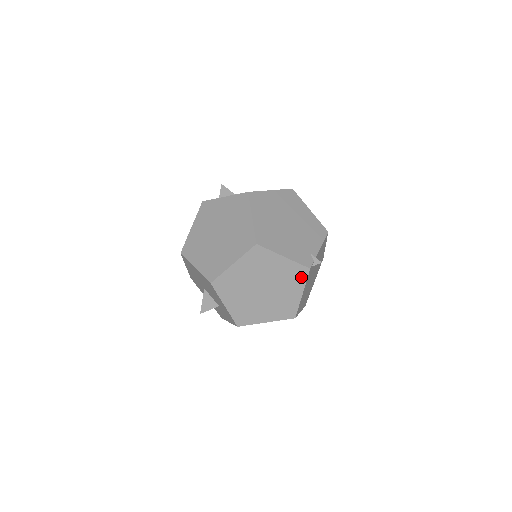
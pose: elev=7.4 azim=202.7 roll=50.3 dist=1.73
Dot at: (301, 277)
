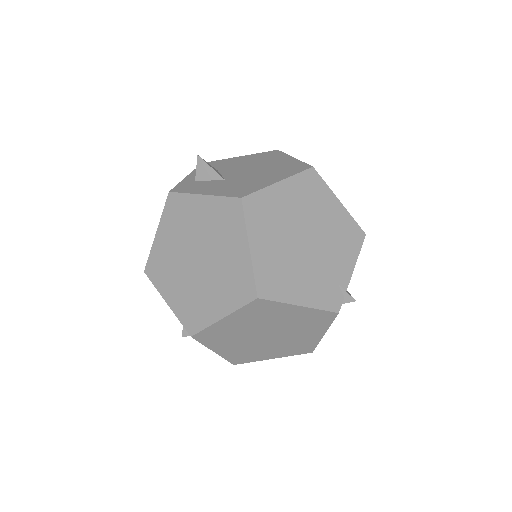
Dot at: (324, 321)
